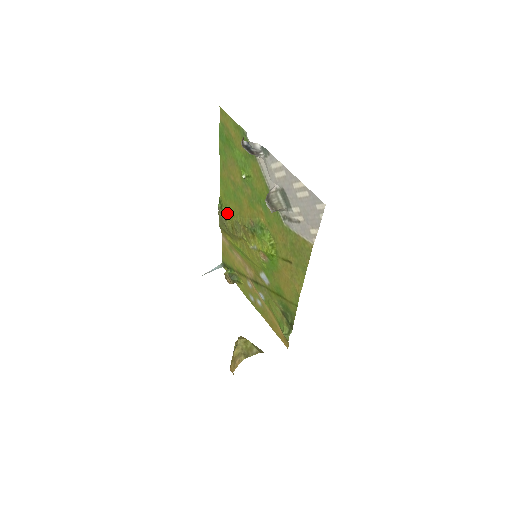
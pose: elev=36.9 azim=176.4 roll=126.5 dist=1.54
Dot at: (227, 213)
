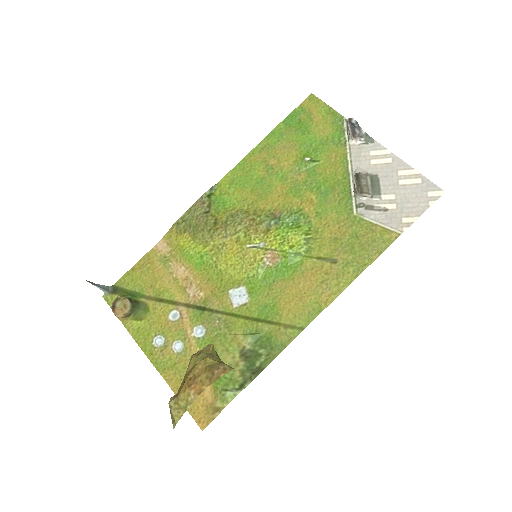
Dot at: (217, 204)
